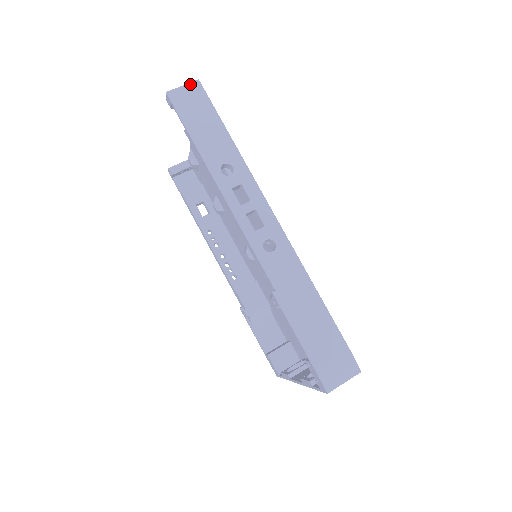
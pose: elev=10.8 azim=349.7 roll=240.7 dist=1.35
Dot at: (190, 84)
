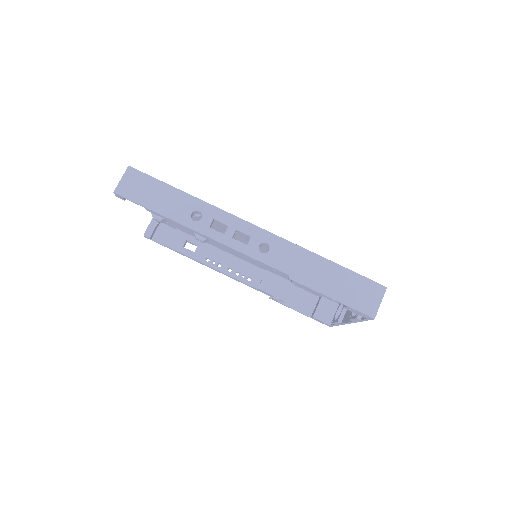
Dot at: (125, 174)
